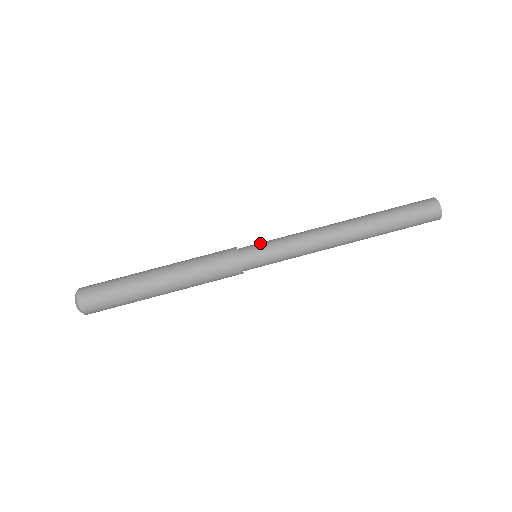
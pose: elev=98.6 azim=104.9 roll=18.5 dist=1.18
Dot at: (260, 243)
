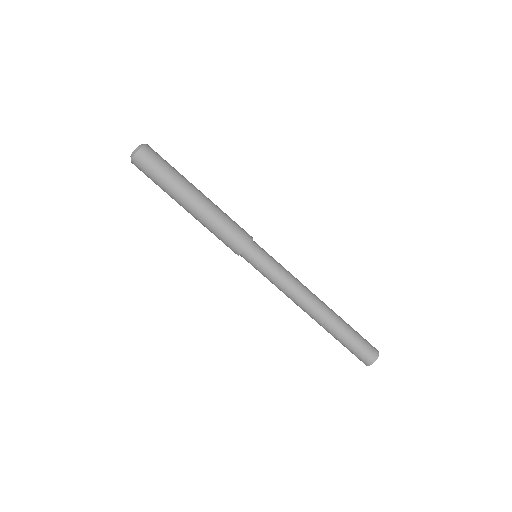
Dot at: (266, 254)
